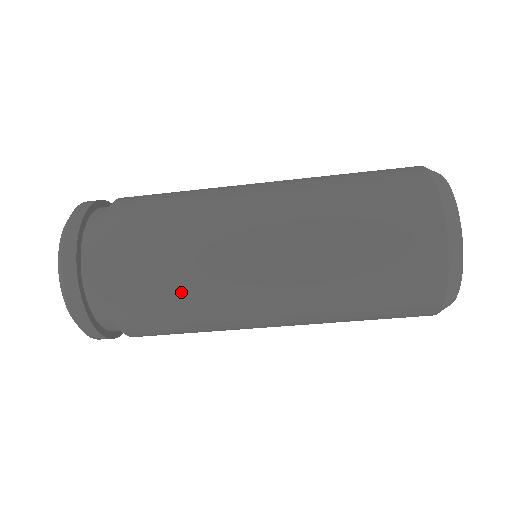
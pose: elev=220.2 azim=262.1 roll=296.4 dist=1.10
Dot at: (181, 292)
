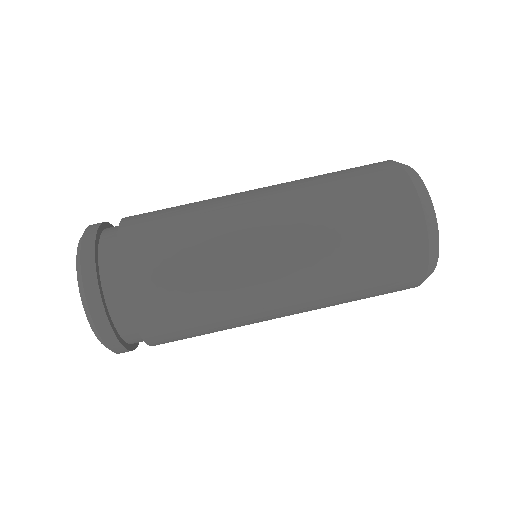
Dot at: (190, 250)
